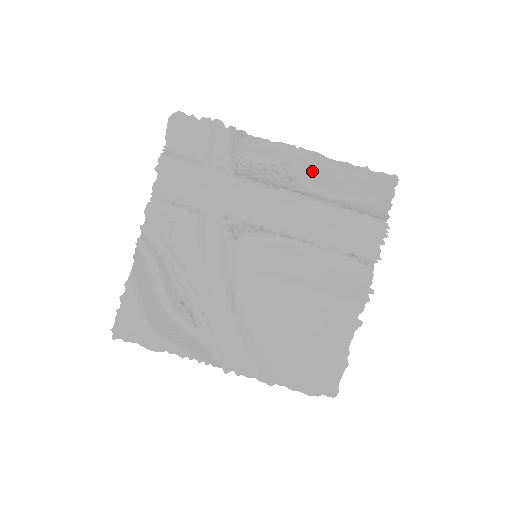
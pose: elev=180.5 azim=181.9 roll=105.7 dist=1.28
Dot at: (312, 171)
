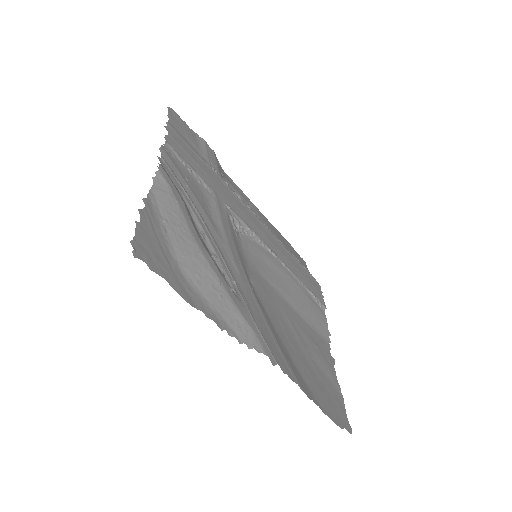
Dot at: (266, 222)
